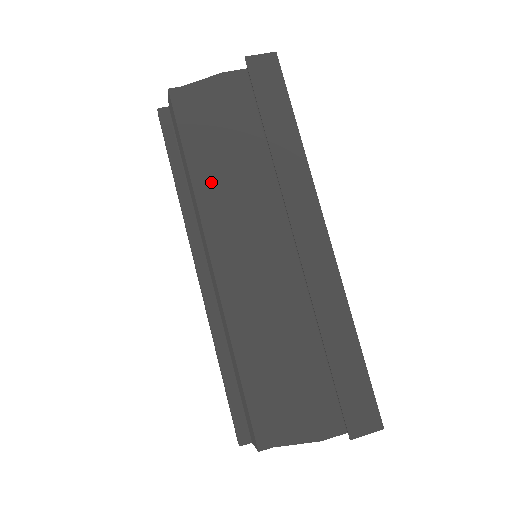
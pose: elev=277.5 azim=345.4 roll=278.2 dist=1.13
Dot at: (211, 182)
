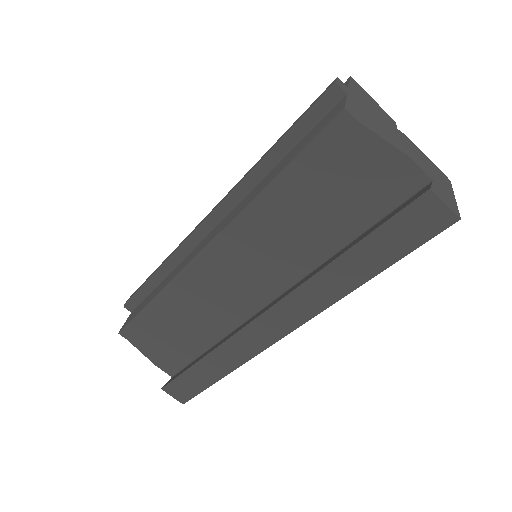
Dot at: (270, 213)
